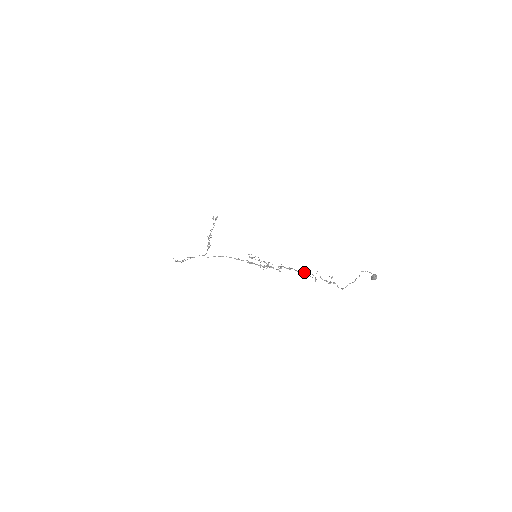
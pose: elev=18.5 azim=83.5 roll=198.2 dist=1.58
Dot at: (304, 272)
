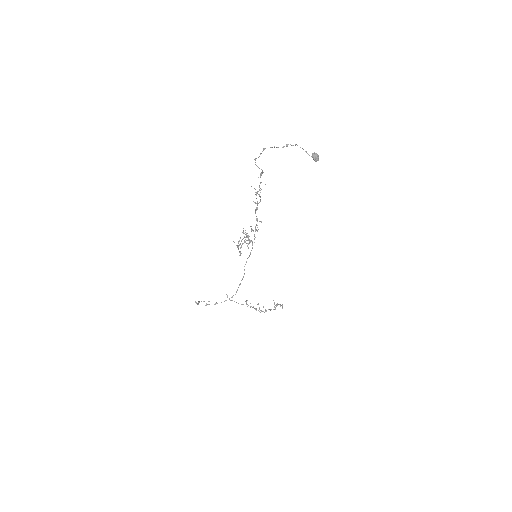
Dot at: (257, 203)
